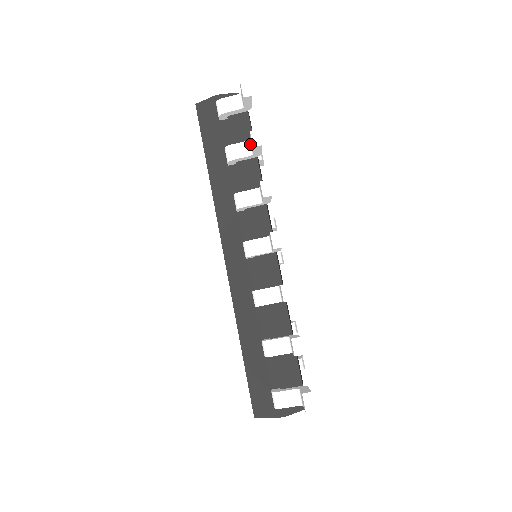
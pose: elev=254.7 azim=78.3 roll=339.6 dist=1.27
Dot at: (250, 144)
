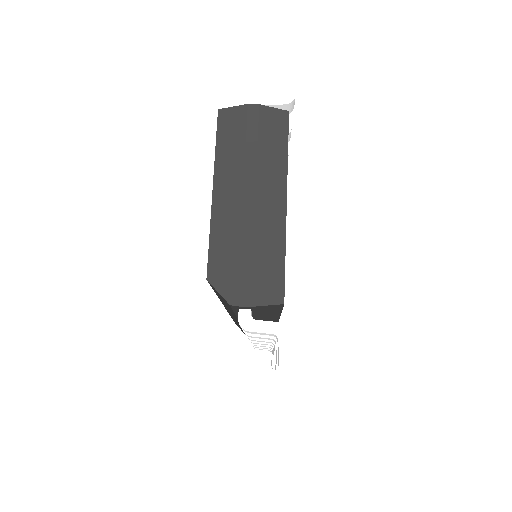
Dot at: occluded
